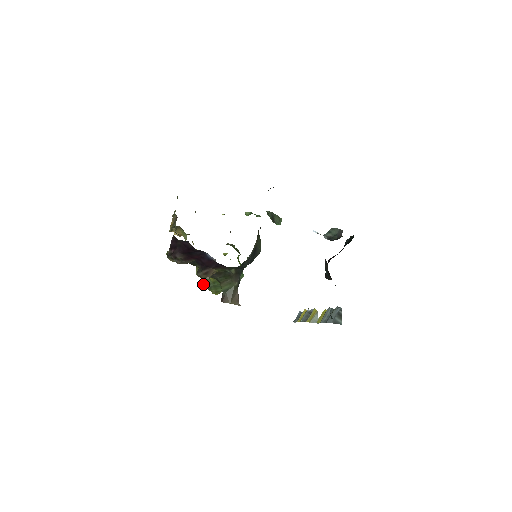
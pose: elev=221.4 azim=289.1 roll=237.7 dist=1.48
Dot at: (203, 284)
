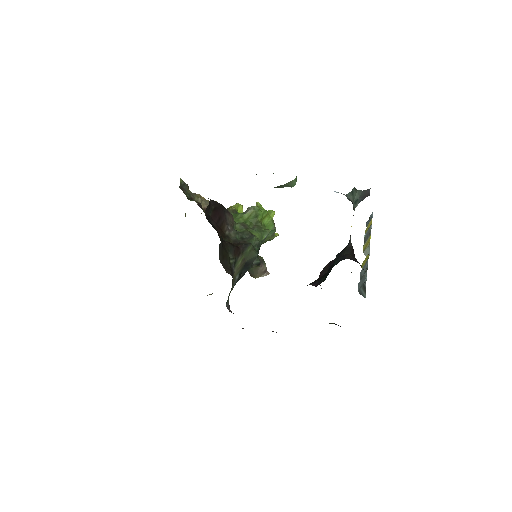
Dot at: occluded
